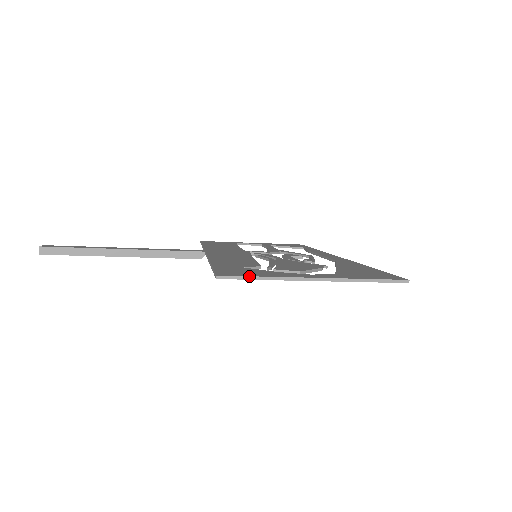
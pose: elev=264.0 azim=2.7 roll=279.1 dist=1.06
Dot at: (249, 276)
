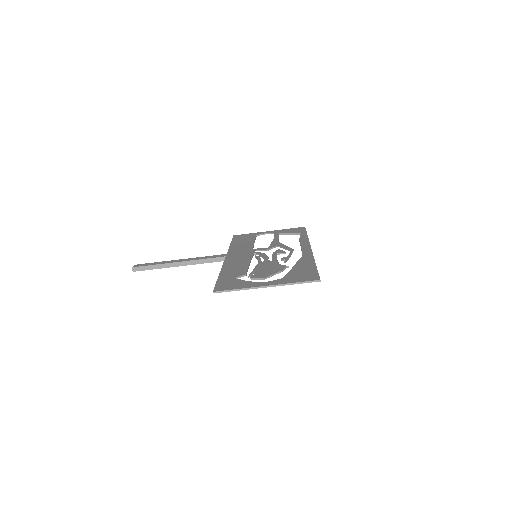
Dot at: (230, 290)
